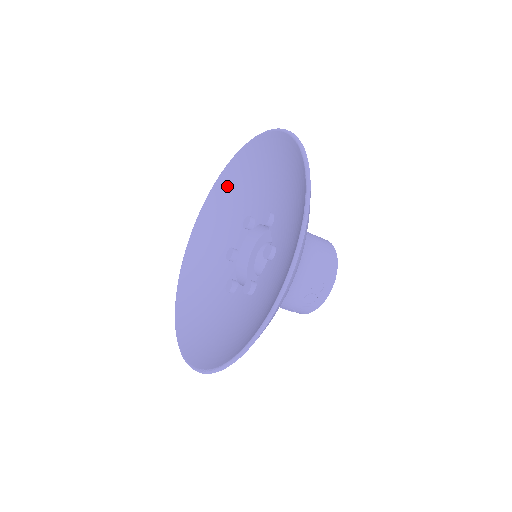
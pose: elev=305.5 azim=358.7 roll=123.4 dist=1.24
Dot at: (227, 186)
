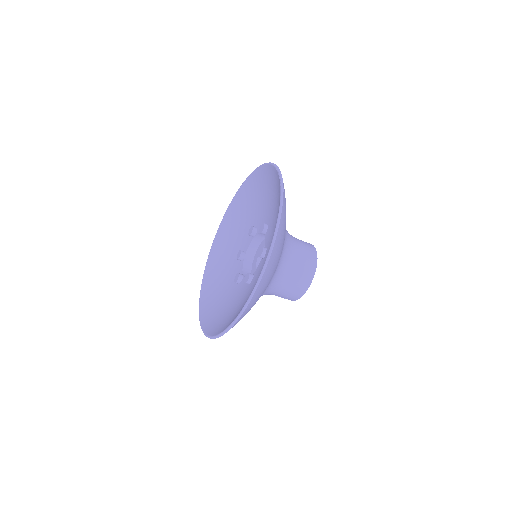
Dot at: (270, 178)
